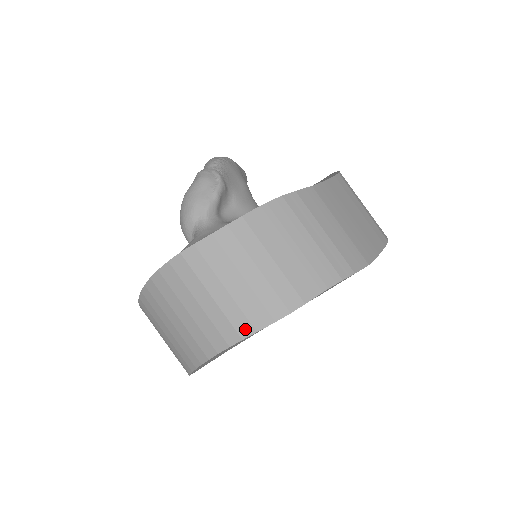
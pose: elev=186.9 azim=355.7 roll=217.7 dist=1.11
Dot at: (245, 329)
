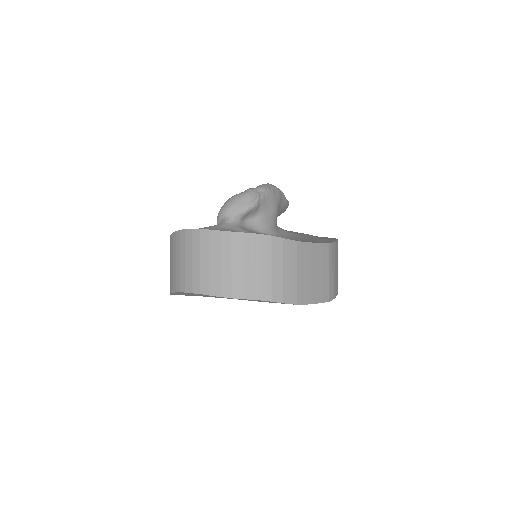
Dot at: (205, 290)
